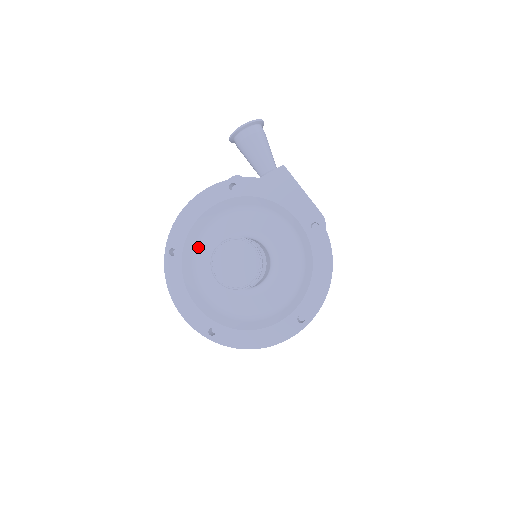
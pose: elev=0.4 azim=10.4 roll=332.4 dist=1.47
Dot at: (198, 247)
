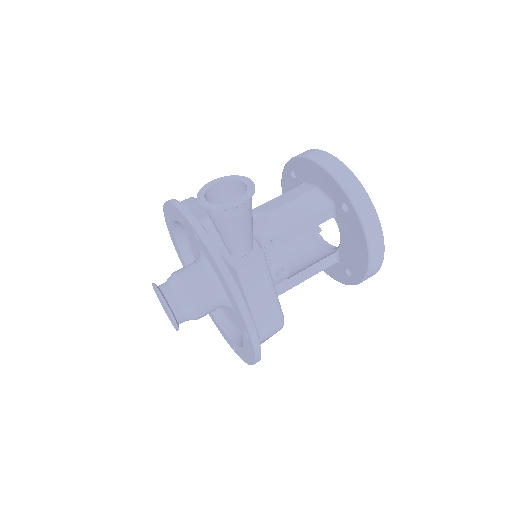
Dot at: occluded
